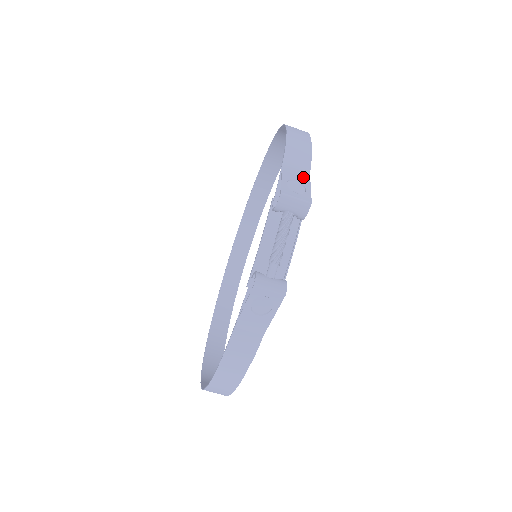
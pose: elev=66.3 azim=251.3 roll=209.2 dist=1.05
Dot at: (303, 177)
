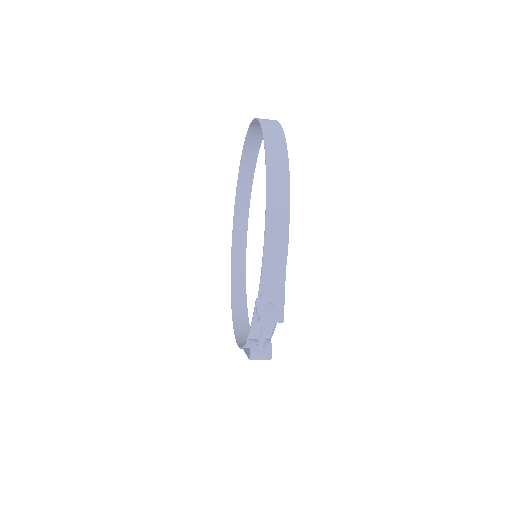
Dot at: (279, 282)
